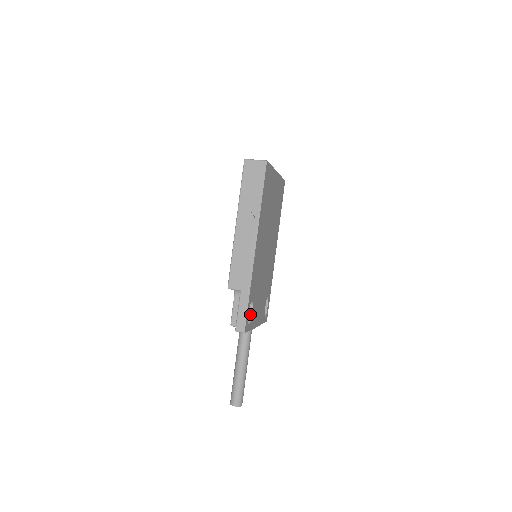
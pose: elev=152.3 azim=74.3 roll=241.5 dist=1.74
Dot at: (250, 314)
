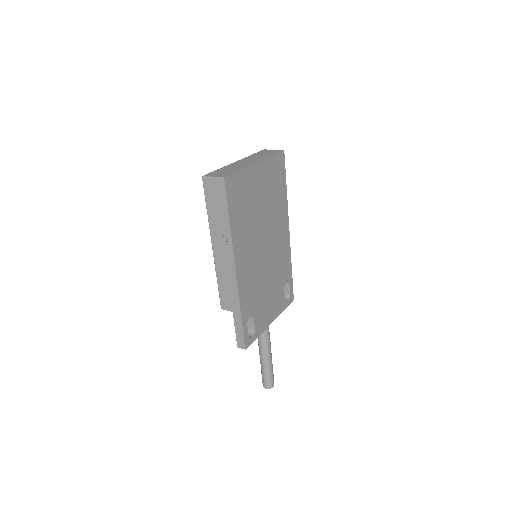
Dot at: (253, 325)
